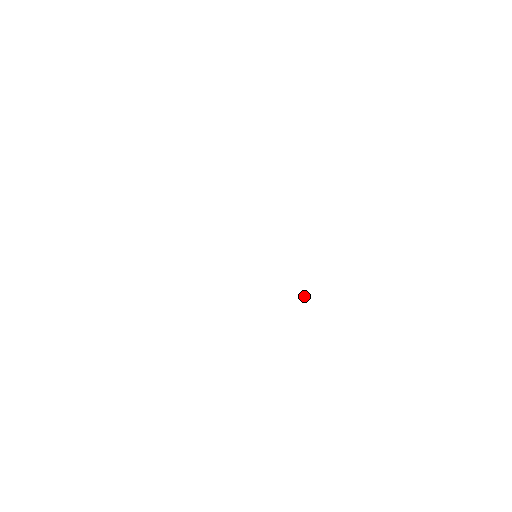
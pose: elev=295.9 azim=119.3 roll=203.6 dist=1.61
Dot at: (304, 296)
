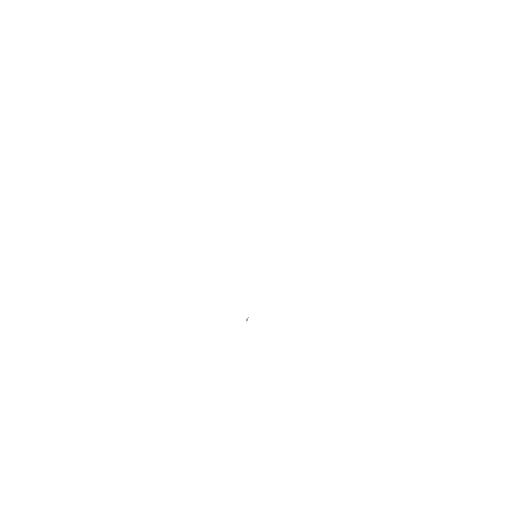
Dot at: (247, 320)
